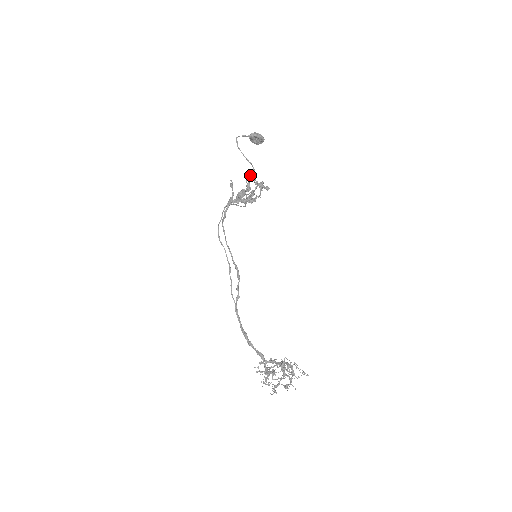
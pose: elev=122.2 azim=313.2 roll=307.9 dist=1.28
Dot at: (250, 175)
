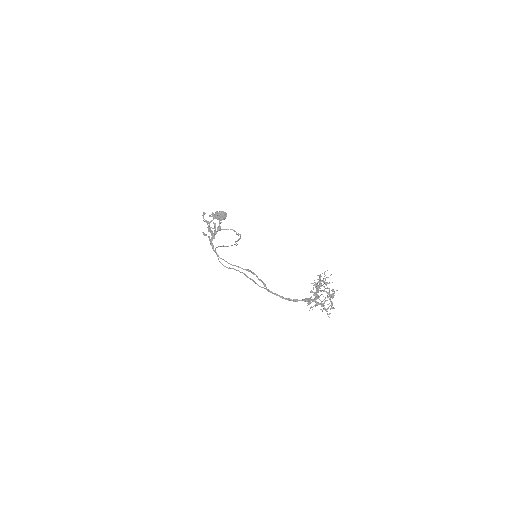
Dot at: occluded
